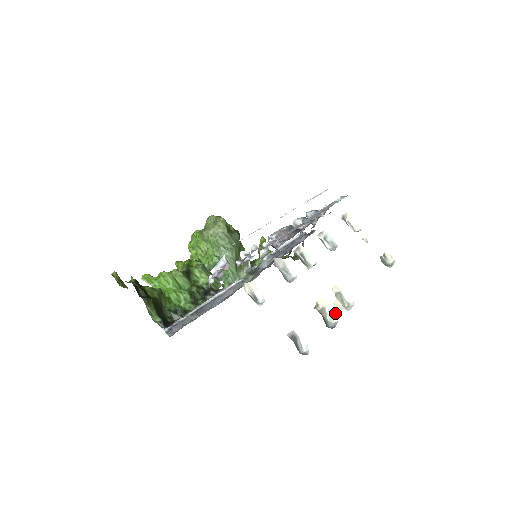
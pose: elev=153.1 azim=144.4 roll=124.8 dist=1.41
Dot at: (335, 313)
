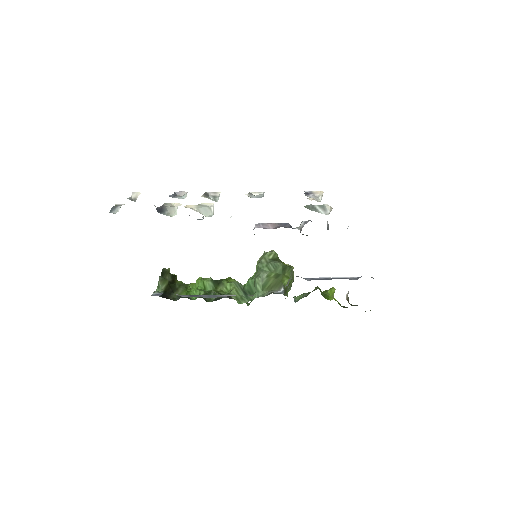
Dot at: (177, 208)
